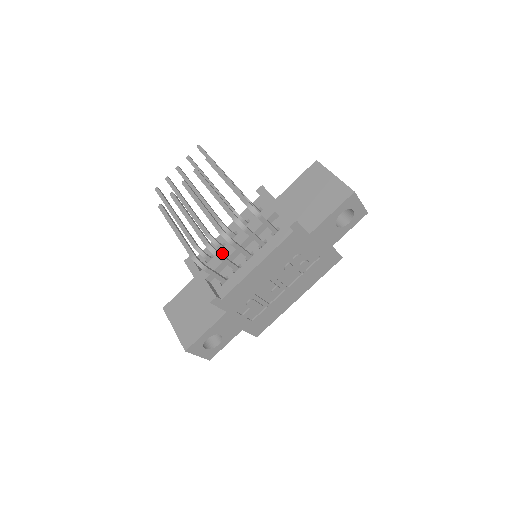
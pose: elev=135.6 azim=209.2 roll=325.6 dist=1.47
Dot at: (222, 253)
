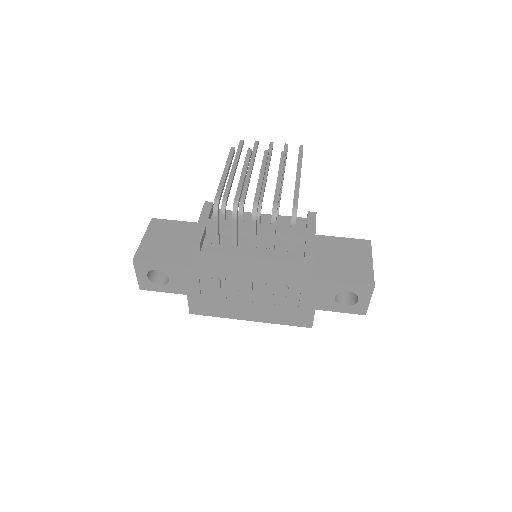
Dot at: (238, 223)
